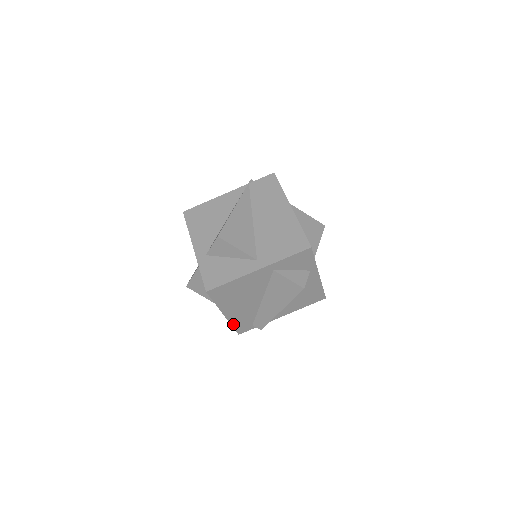
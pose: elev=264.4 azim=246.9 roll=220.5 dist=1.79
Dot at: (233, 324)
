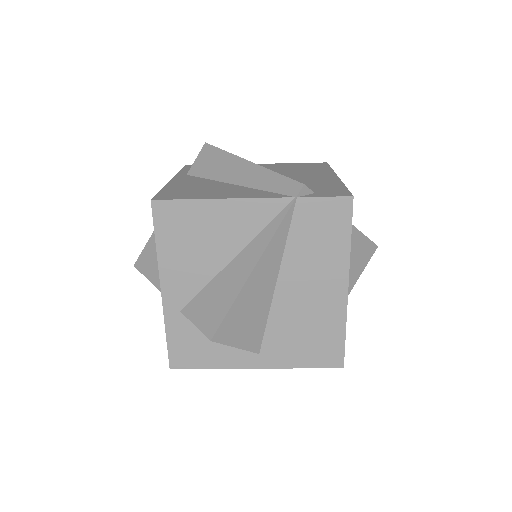
Dot at: occluded
